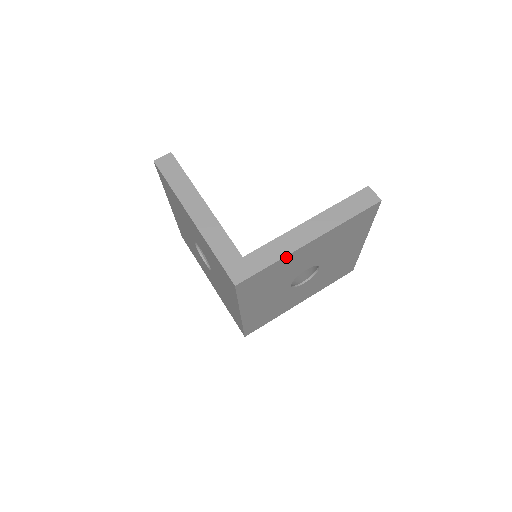
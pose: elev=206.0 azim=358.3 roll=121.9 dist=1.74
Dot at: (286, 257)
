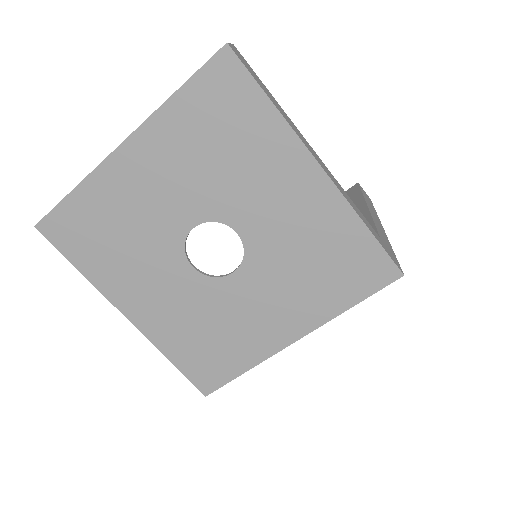
Dot at: occluded
